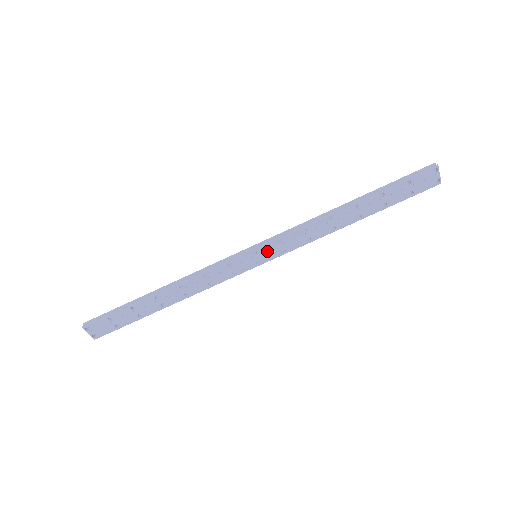
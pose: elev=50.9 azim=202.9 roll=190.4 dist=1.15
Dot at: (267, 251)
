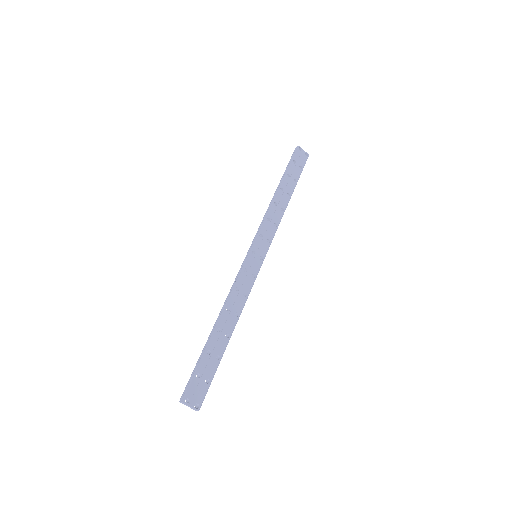
Dot at: (259, 247)
